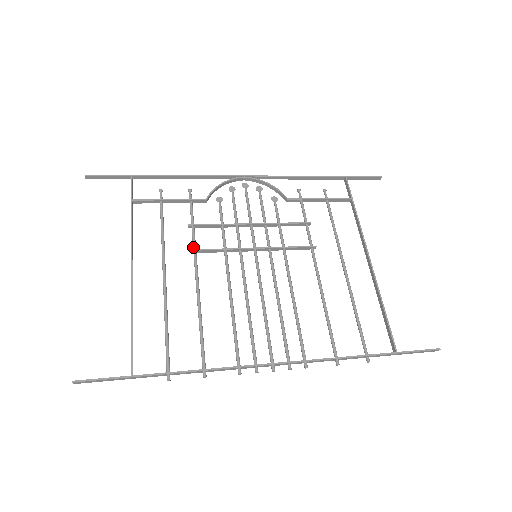
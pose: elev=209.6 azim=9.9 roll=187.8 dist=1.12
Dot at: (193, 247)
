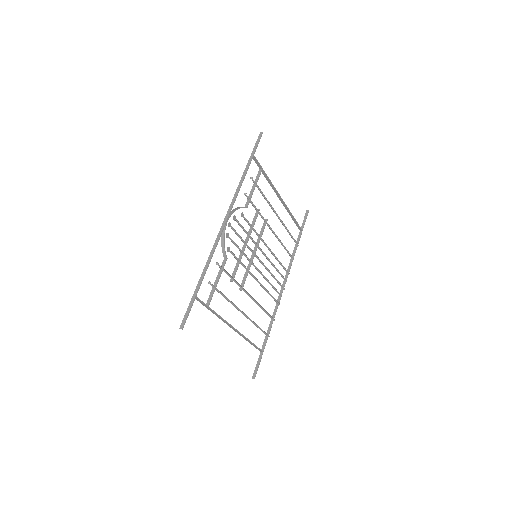
Dot at: (240, 287)
